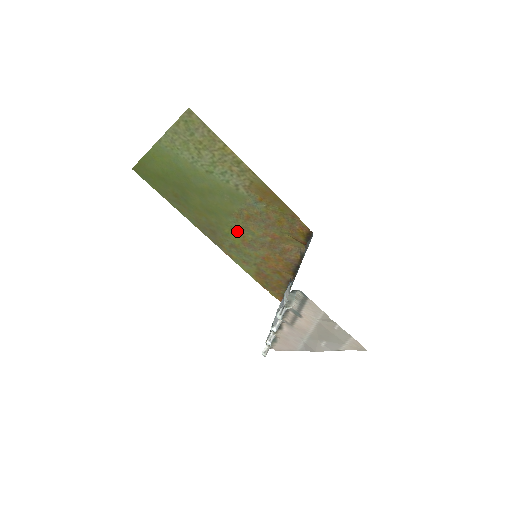
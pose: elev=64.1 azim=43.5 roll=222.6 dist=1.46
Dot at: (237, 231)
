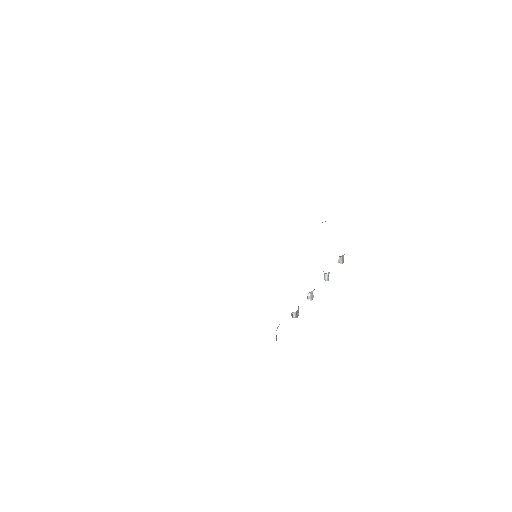
Dot at: occluded
